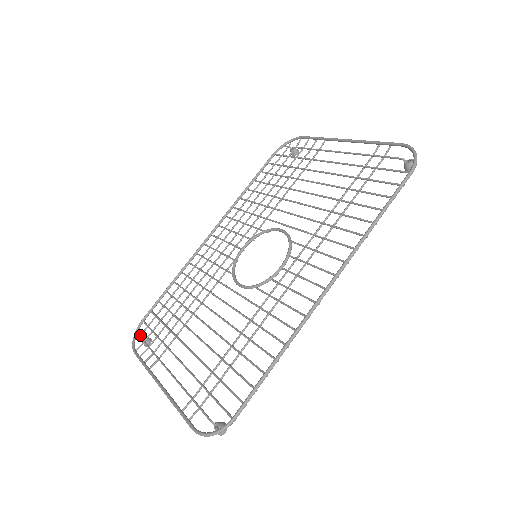
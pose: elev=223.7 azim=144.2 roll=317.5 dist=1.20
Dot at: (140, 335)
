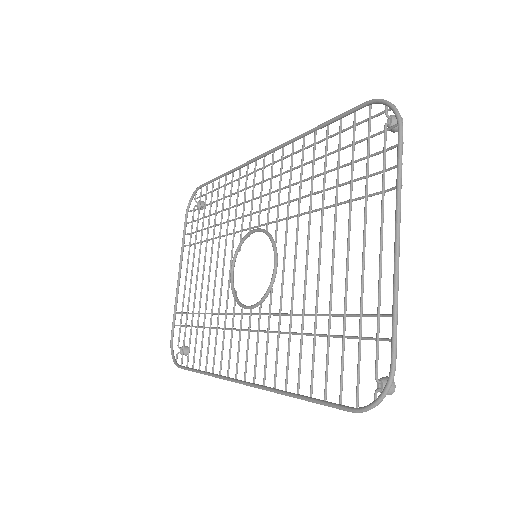
Dot at: (196, 198)
